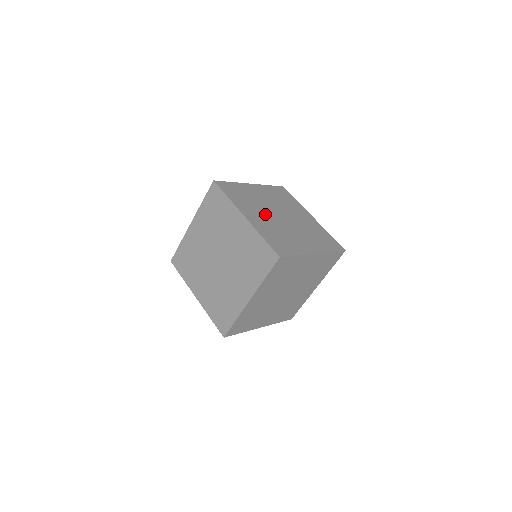
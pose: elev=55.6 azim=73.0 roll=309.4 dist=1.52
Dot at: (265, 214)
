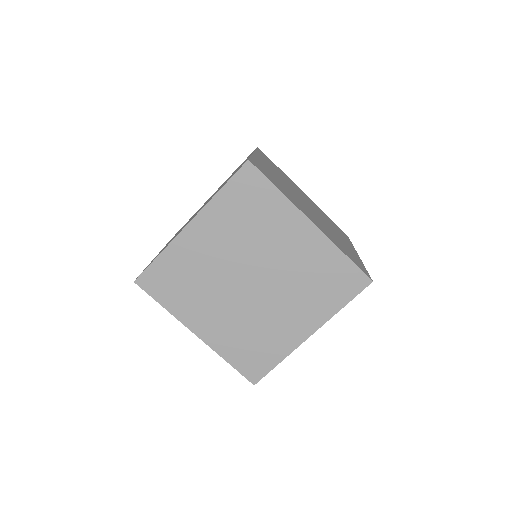
Dot at: (306, 208)
